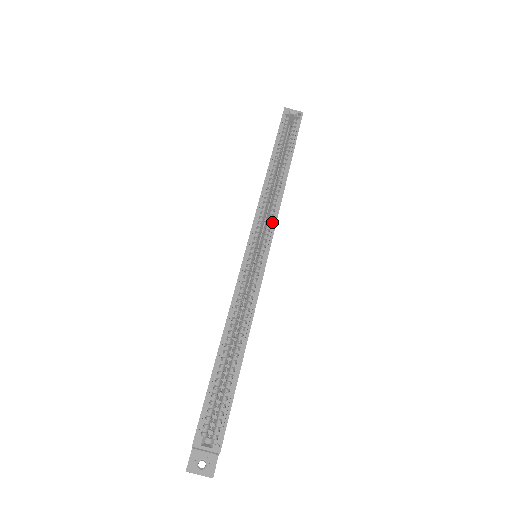
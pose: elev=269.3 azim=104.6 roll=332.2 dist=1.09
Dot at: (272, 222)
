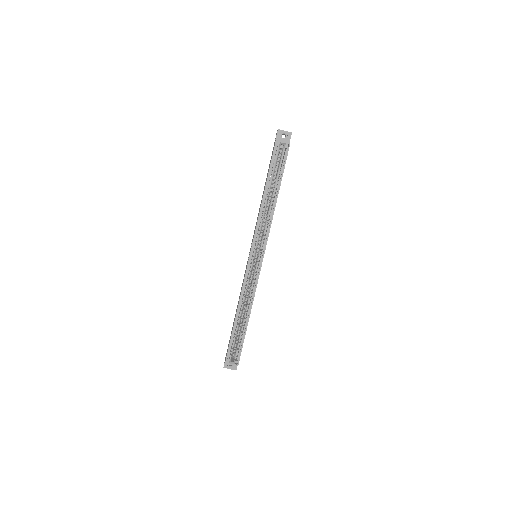
Dot at: (265, 240)
